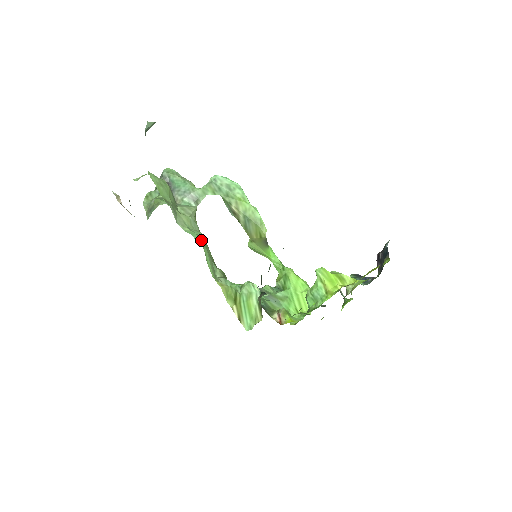
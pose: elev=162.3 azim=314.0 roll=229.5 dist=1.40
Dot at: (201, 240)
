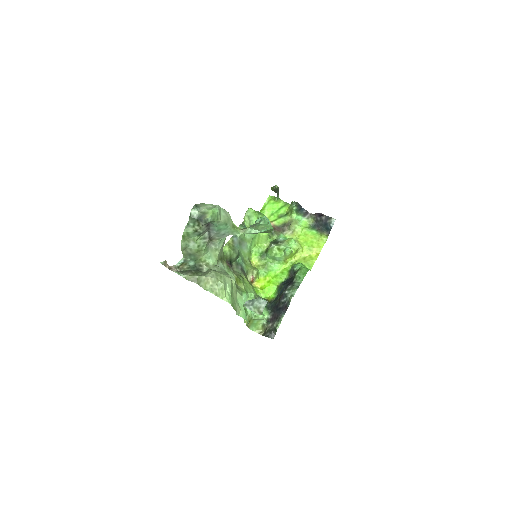
Dot at: (243, 306)
